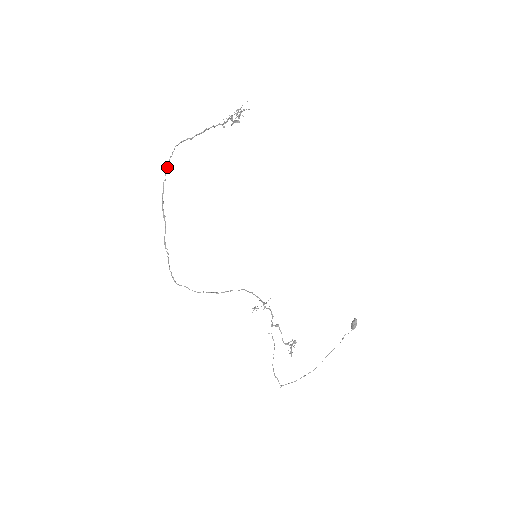
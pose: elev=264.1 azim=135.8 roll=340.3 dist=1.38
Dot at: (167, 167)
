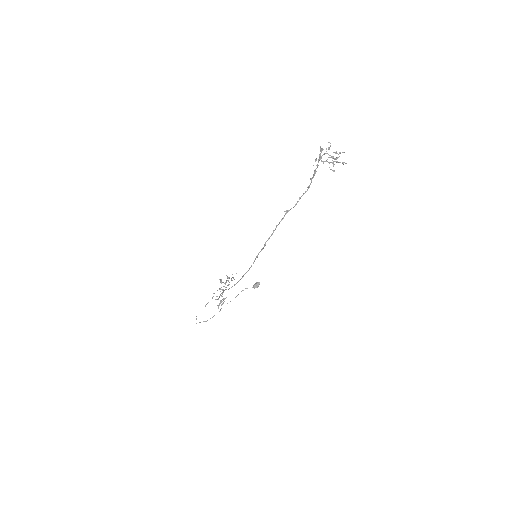
Dot at: occluded
